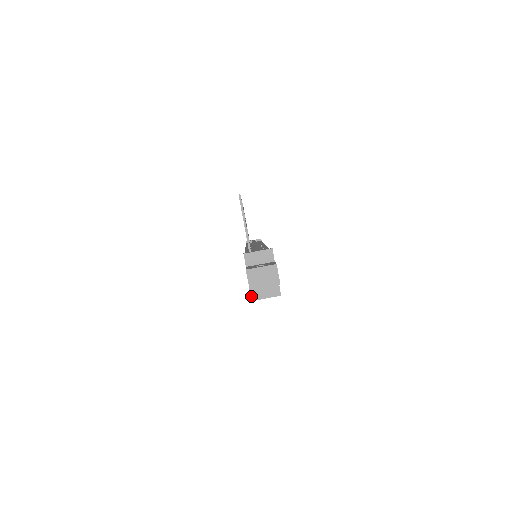
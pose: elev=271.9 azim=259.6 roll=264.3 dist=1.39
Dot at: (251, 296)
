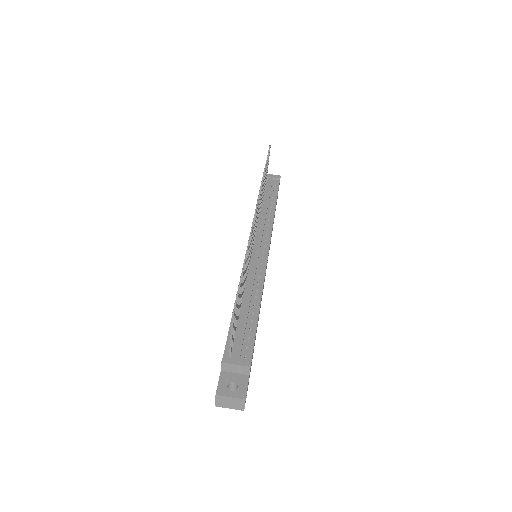
Dot at: occluded
